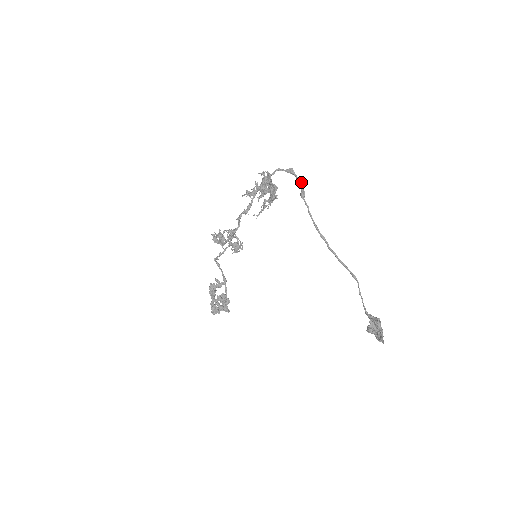
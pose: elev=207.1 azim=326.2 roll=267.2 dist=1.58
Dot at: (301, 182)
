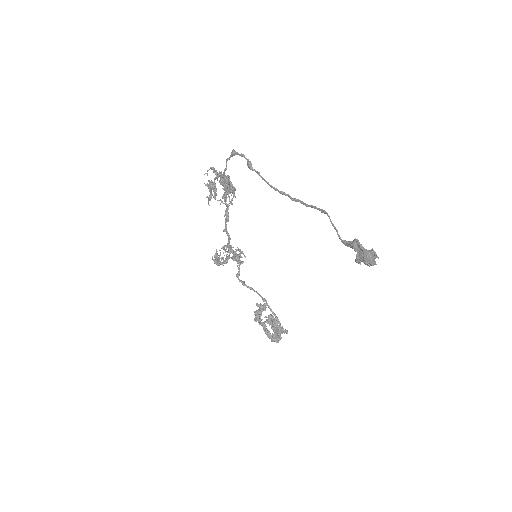
Dot at: (244, 156)
